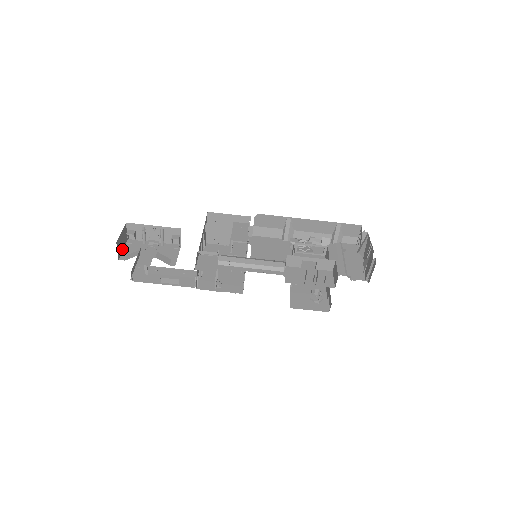
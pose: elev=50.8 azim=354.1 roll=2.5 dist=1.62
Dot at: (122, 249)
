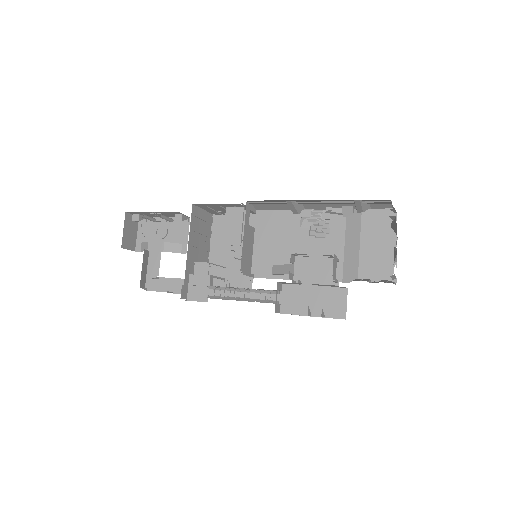
Dot at: (135, 236)
